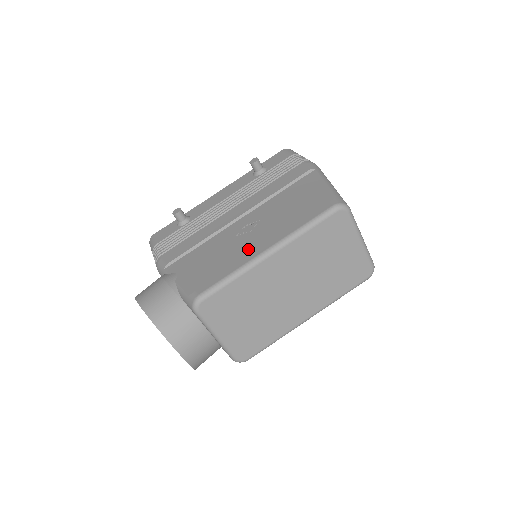
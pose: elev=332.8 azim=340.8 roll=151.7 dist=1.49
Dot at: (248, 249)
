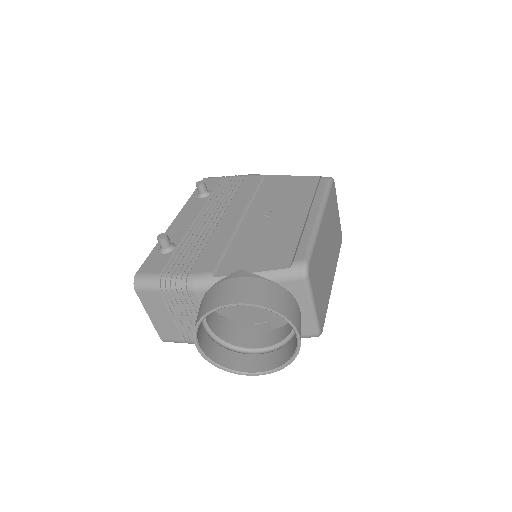
Dot at: (295, 223)
